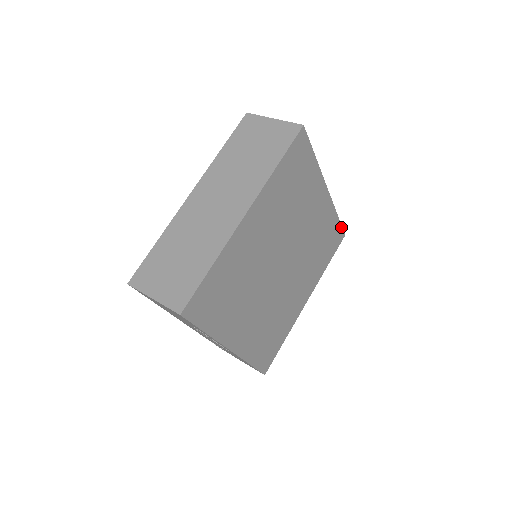
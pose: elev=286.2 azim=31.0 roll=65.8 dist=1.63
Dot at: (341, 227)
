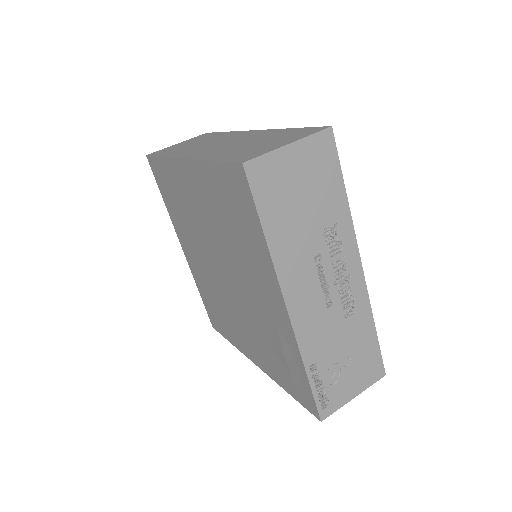
Dot at: occluded
